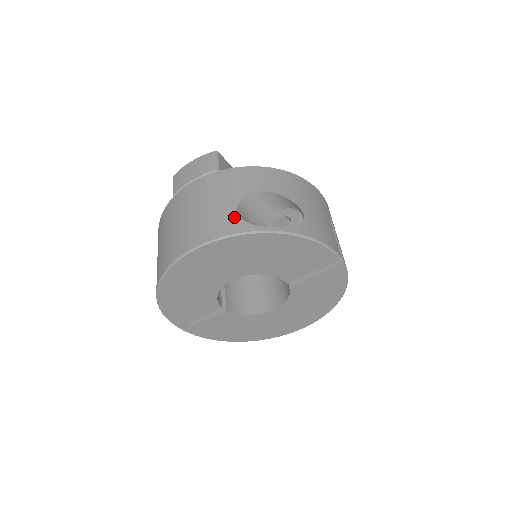
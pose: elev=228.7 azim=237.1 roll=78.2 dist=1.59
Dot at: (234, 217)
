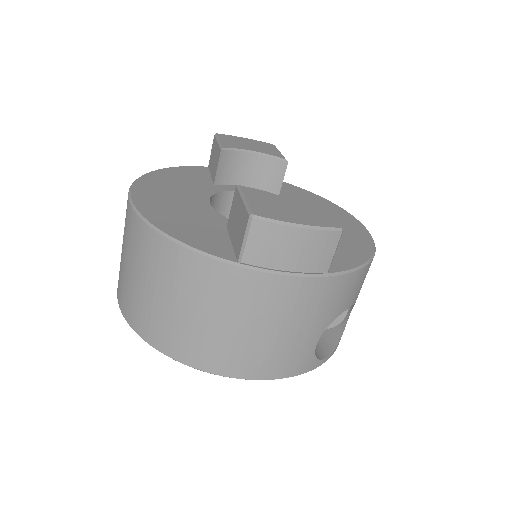
Dot at: (311, 354)
